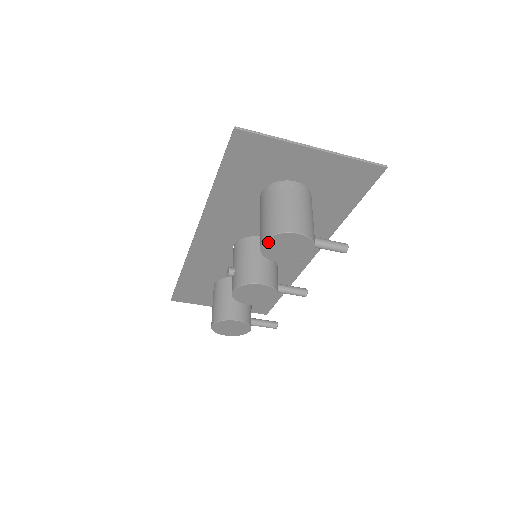
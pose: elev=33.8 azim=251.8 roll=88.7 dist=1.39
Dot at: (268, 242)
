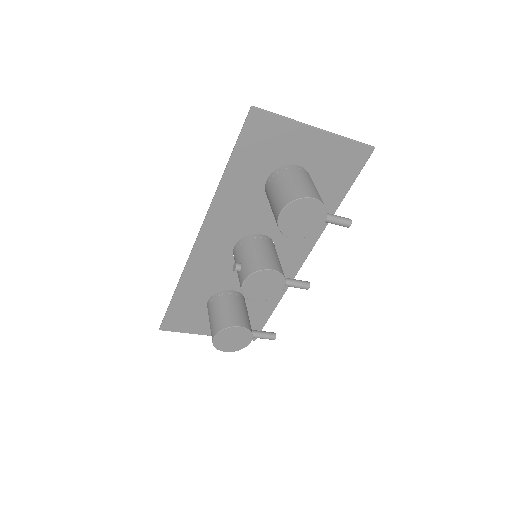
Dot at: (286, 211)
